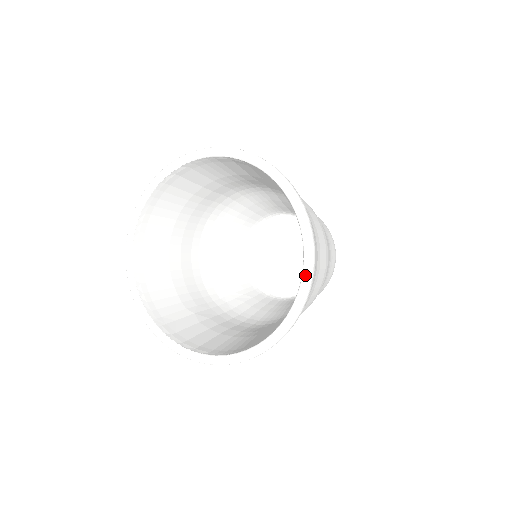
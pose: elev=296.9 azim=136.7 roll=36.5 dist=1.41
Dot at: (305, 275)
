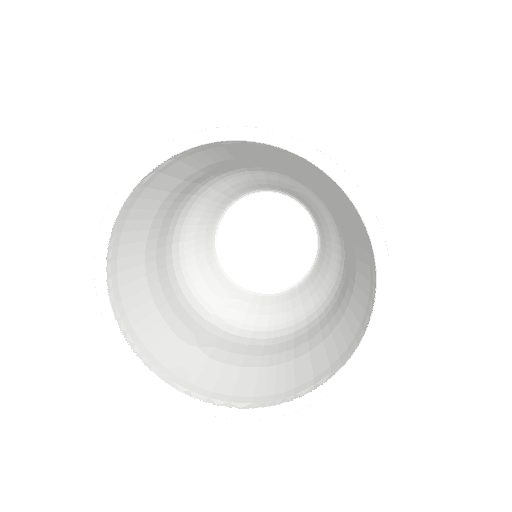
Dot at: (381, 289)
